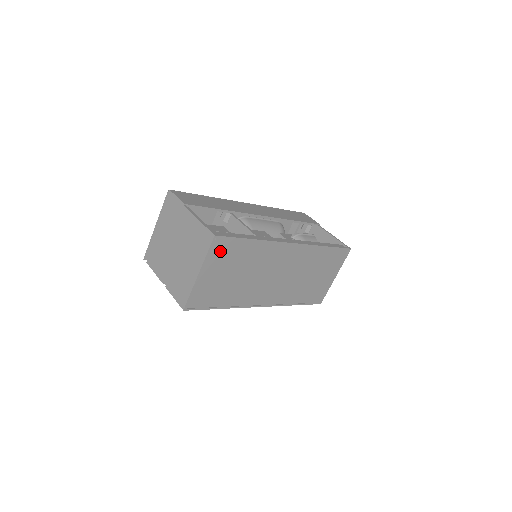
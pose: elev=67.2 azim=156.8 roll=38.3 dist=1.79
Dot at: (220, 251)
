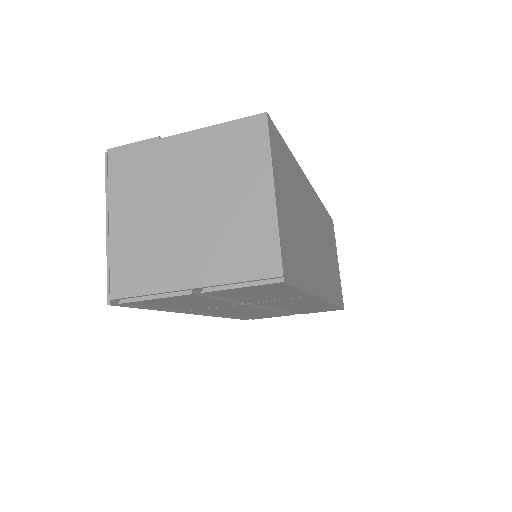
Dot at: (277, 153)
